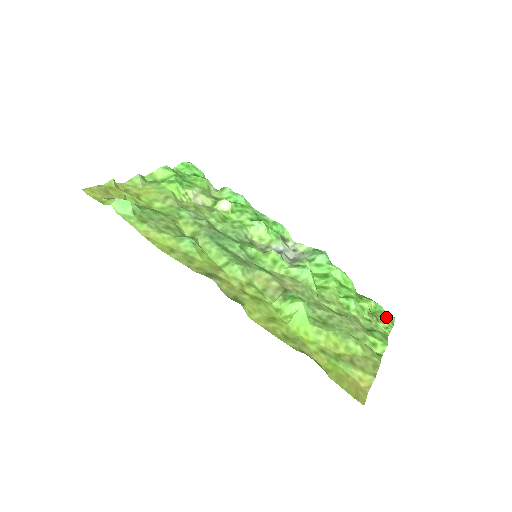
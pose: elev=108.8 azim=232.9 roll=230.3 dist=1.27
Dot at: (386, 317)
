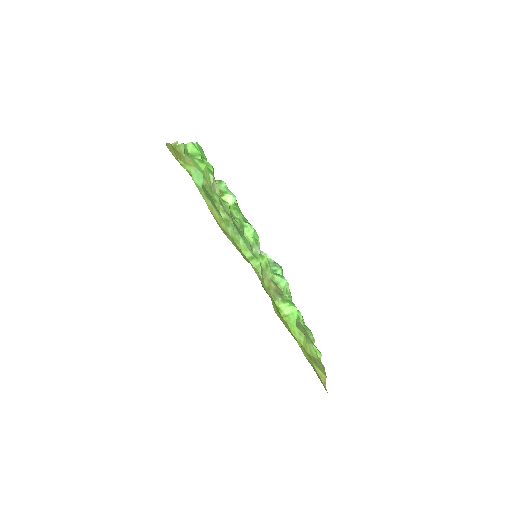
Dot at: (310, 332)
